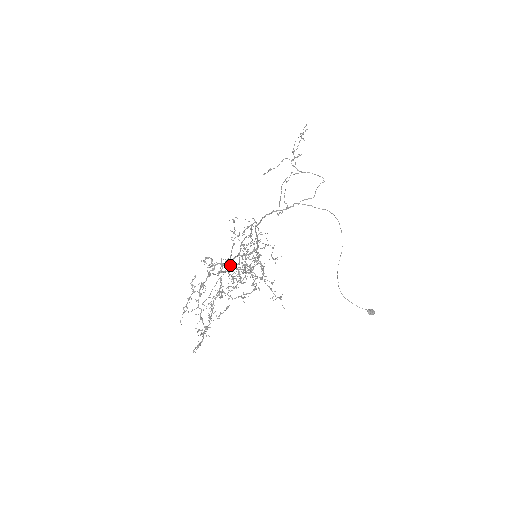
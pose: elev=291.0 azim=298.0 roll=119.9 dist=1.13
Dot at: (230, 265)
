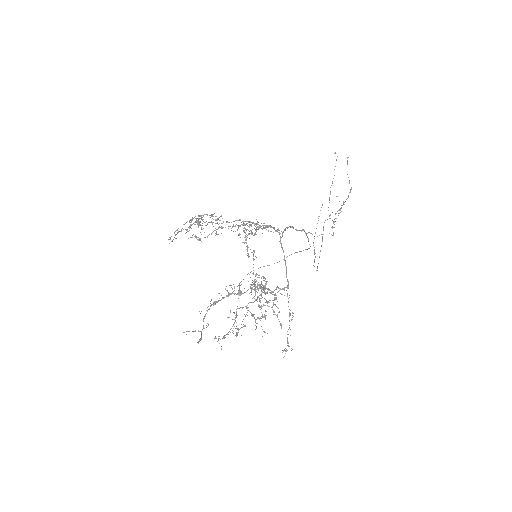
Dot at: occluded
